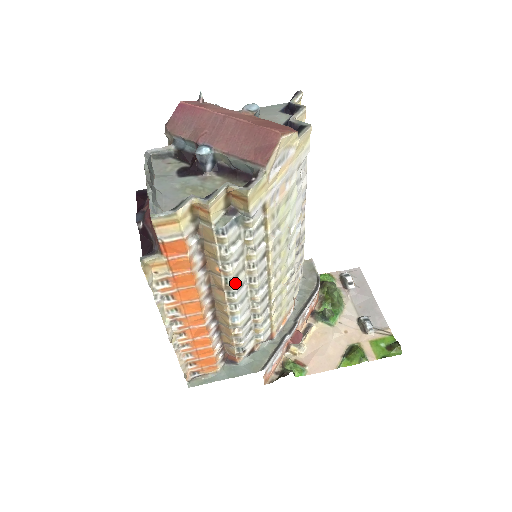
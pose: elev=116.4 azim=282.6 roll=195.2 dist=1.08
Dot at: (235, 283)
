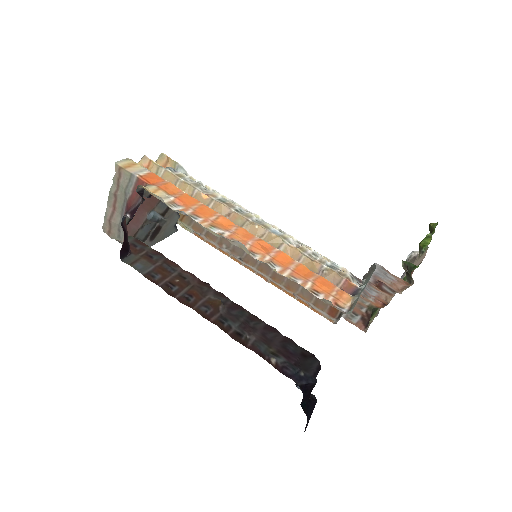
Dot at: (230, 202)
